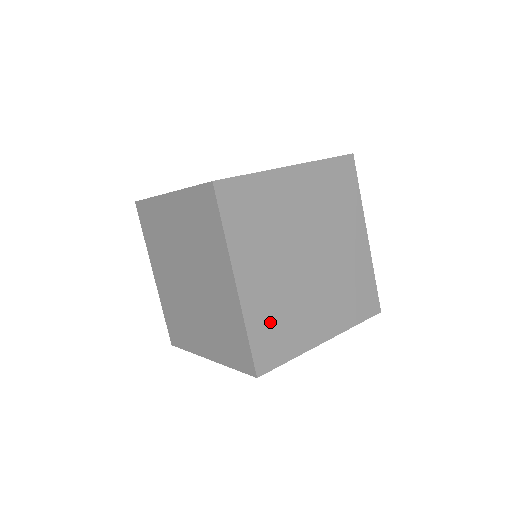
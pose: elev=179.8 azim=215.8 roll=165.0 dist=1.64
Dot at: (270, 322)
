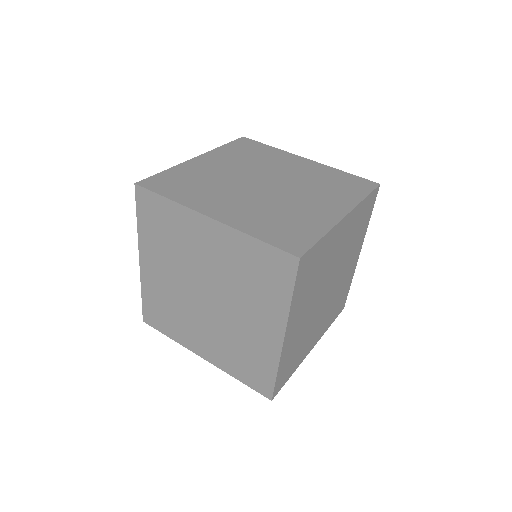
Dot at: (271, 225)
